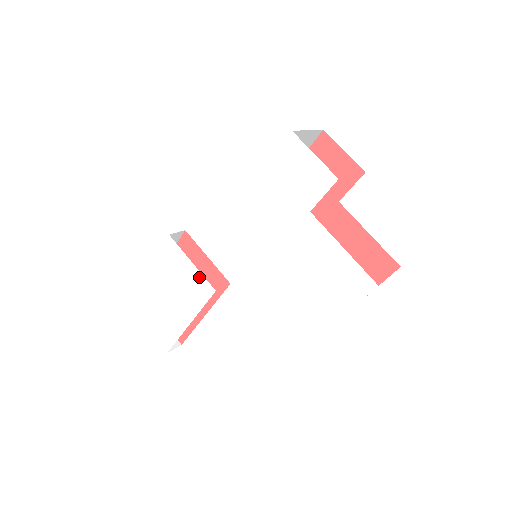
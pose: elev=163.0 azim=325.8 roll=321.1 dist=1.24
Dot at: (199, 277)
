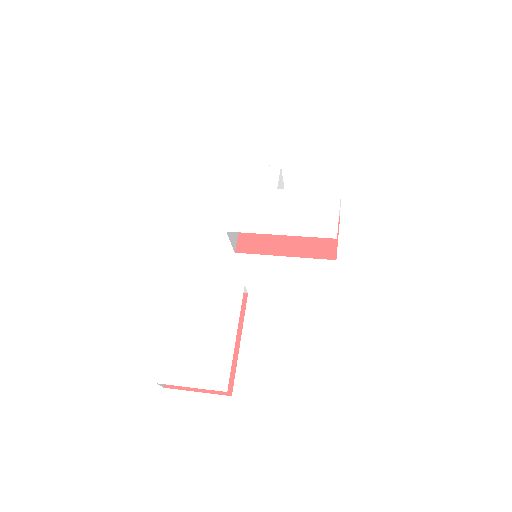
Dot at: (224, 288)
